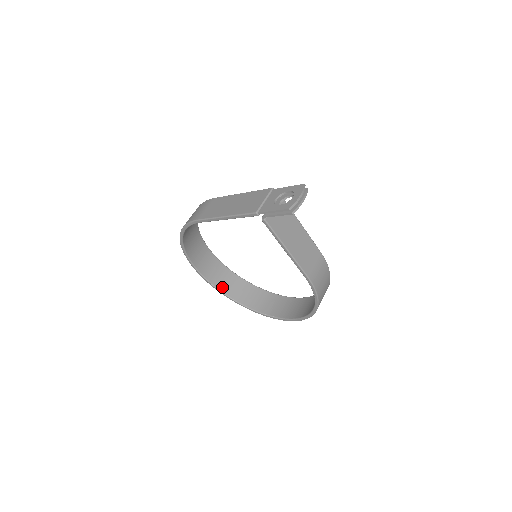
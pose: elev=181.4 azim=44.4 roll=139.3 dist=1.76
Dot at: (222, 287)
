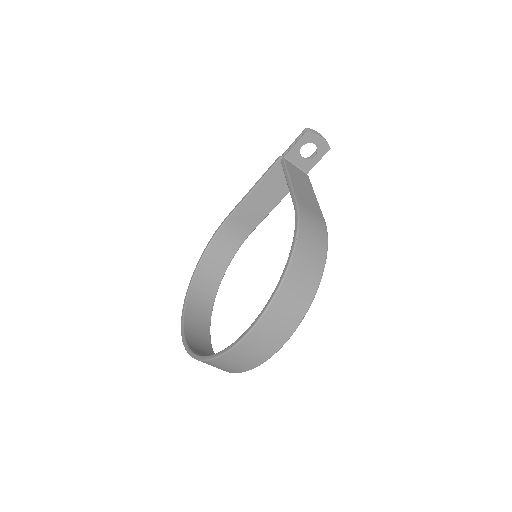
Dot at: (191, 344)
